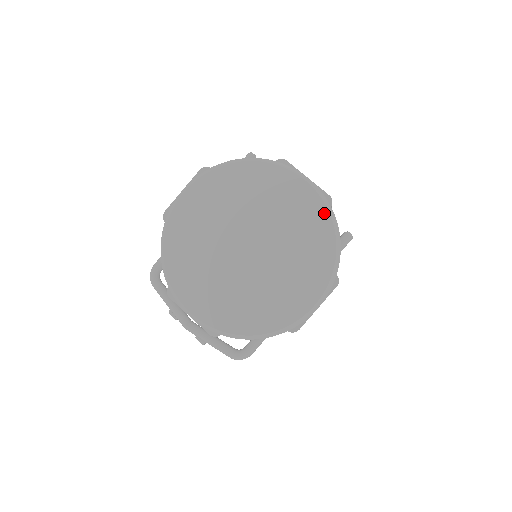
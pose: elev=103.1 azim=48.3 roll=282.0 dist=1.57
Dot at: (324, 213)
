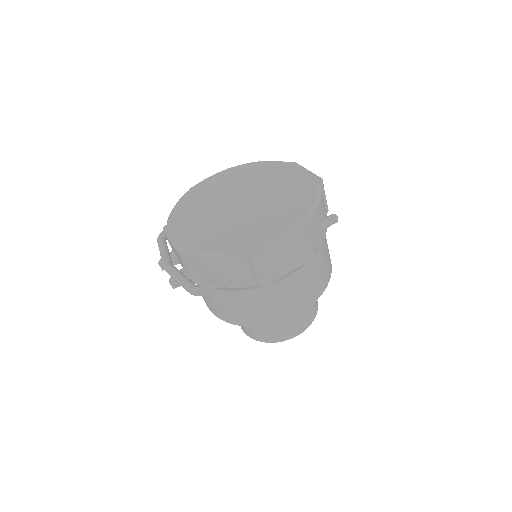
Dot at: (312, 184)
